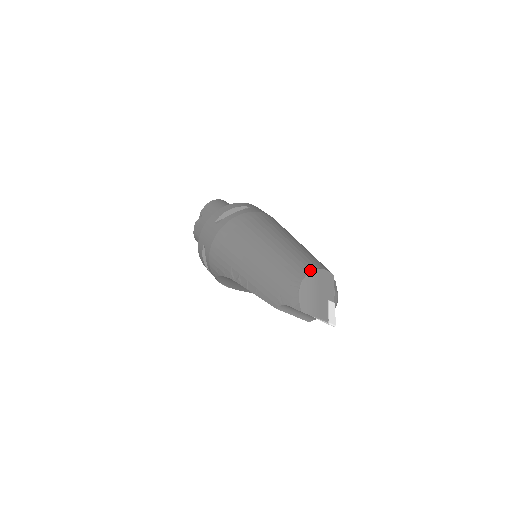
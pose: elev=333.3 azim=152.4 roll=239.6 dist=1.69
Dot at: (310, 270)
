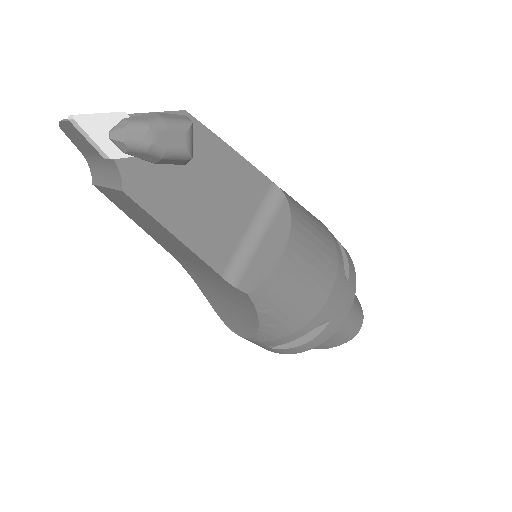
Dot at: occluded
